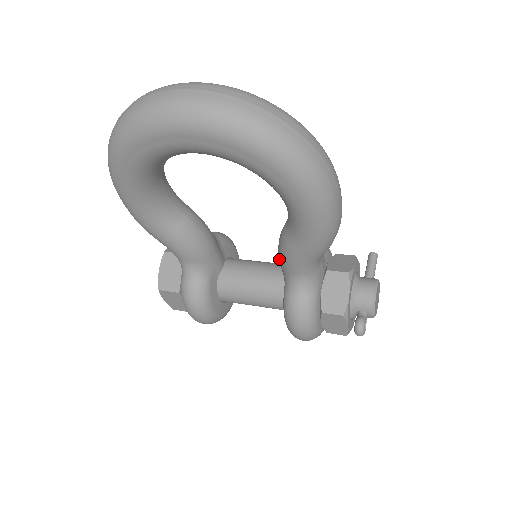
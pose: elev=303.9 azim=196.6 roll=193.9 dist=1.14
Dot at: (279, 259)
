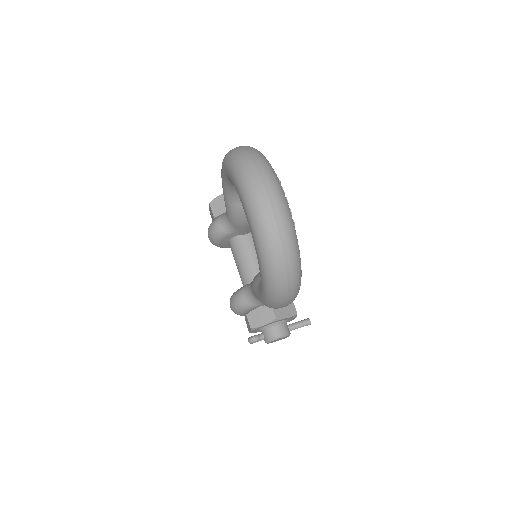
Dot at: occluded
